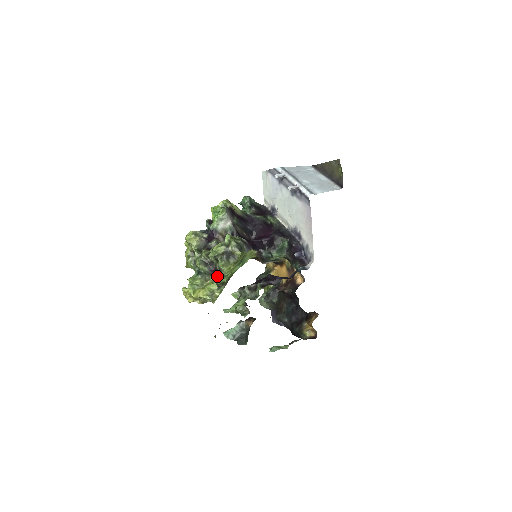
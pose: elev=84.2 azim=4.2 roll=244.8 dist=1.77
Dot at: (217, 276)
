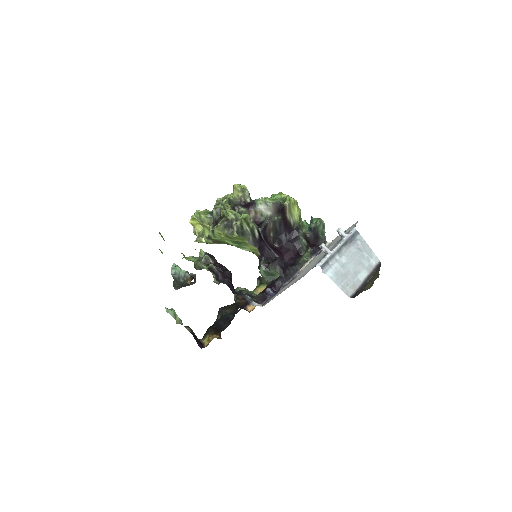
Dot at: occluded
